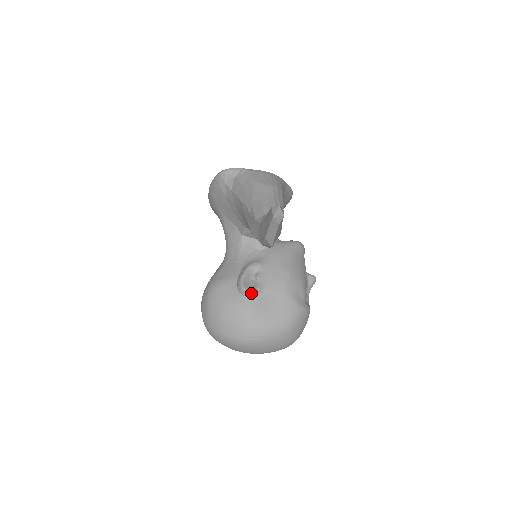
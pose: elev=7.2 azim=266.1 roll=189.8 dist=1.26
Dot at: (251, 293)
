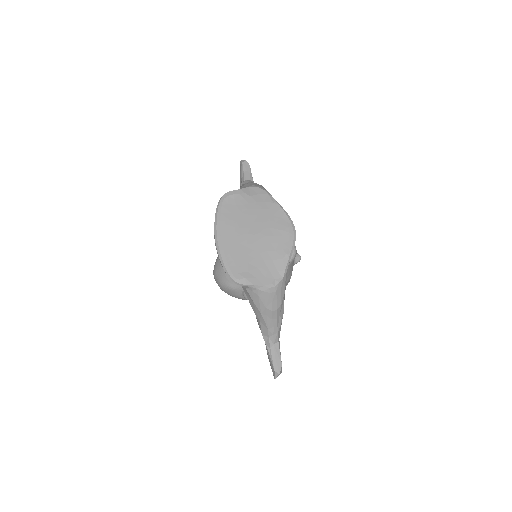
Dot at: occluded
